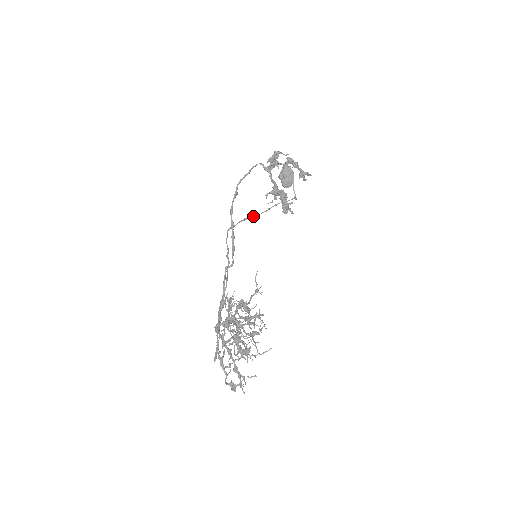
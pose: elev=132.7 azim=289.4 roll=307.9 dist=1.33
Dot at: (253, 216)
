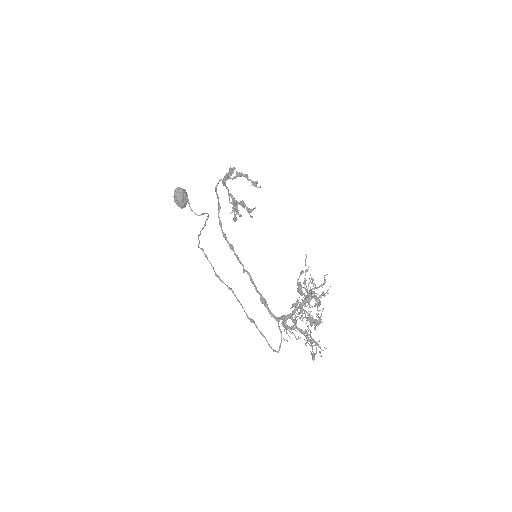
Dot at: (200, 233)
